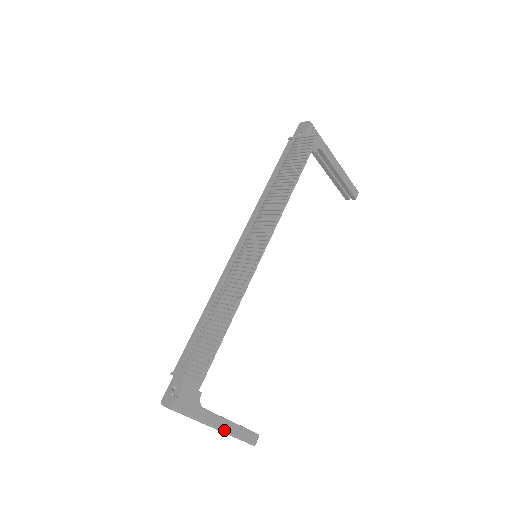
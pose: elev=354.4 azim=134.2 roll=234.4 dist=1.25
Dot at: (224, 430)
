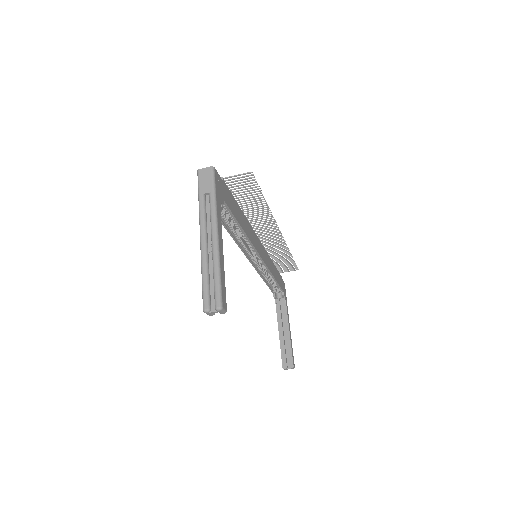
Dot at: (219, 244)
